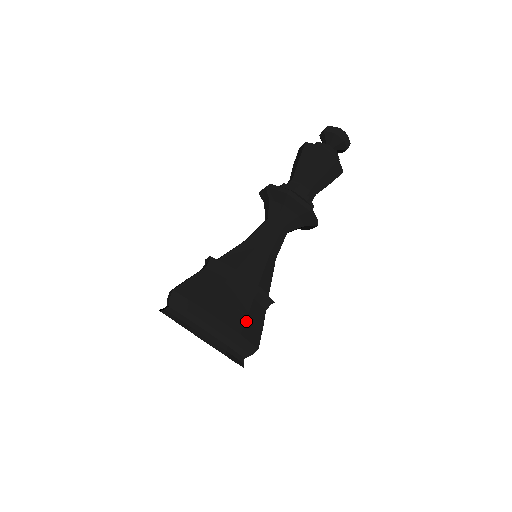
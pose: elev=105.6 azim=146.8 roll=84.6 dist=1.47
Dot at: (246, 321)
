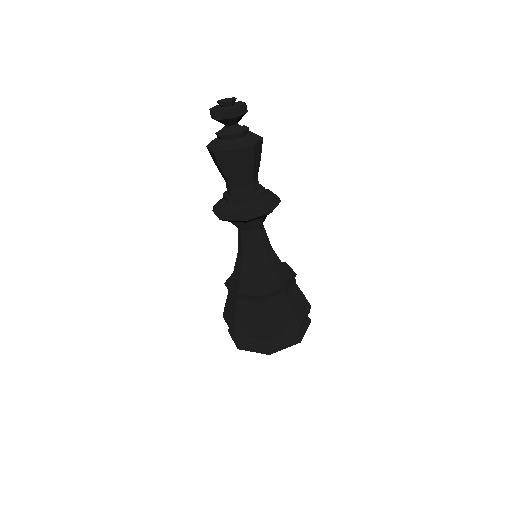
Dot at: (295, 316)
